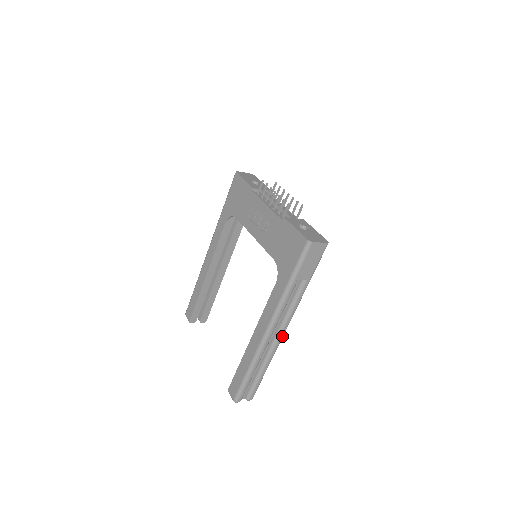
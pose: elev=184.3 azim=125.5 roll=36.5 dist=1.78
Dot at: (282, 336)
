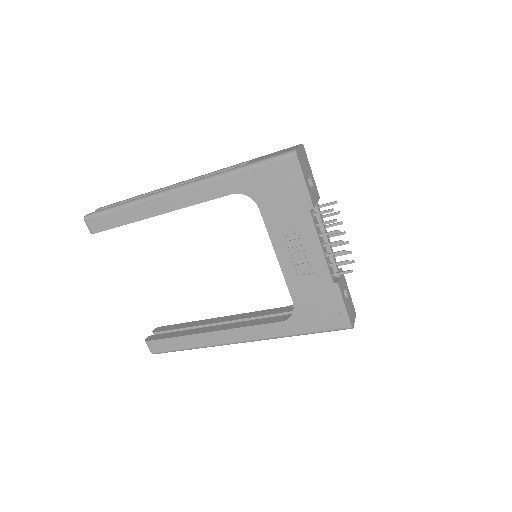
Dot at: occluded
